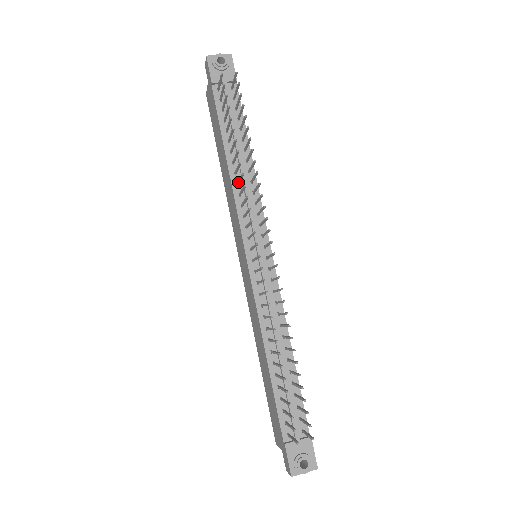
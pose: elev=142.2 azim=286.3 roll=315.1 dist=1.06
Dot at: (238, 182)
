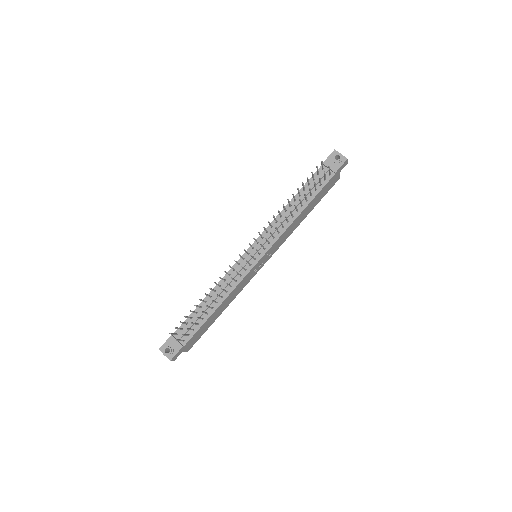
Dot at: (280, 215)
